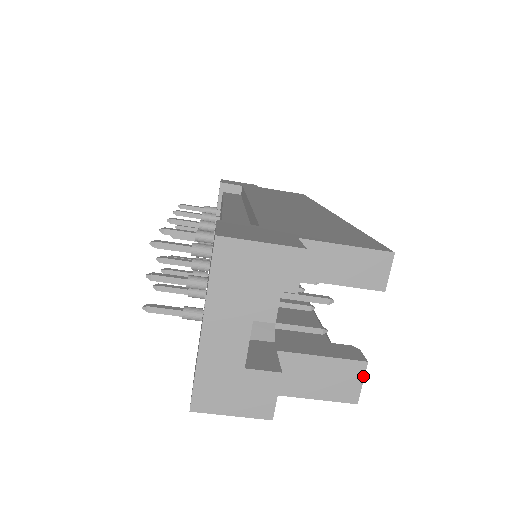
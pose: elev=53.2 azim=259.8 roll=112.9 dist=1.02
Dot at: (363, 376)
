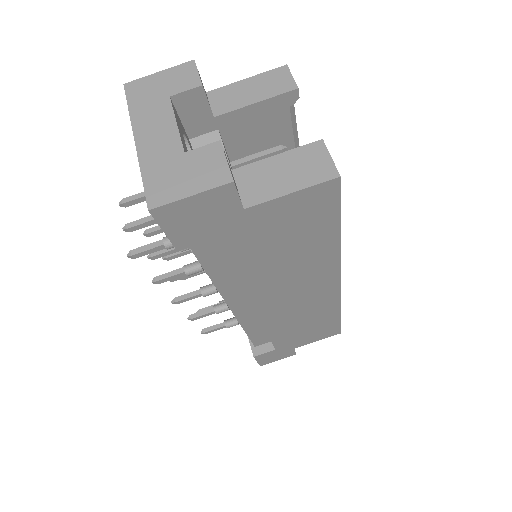
Dot at: (327, 152)
